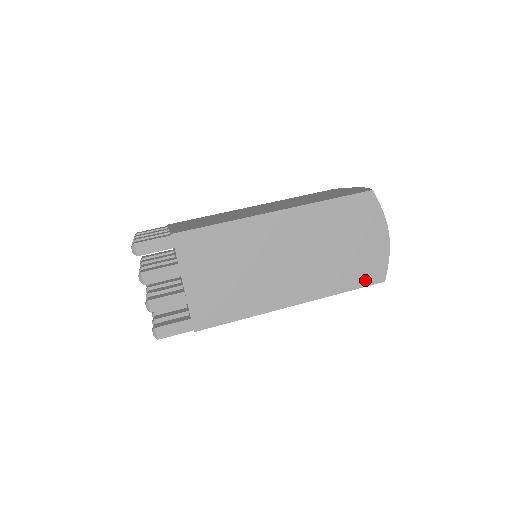
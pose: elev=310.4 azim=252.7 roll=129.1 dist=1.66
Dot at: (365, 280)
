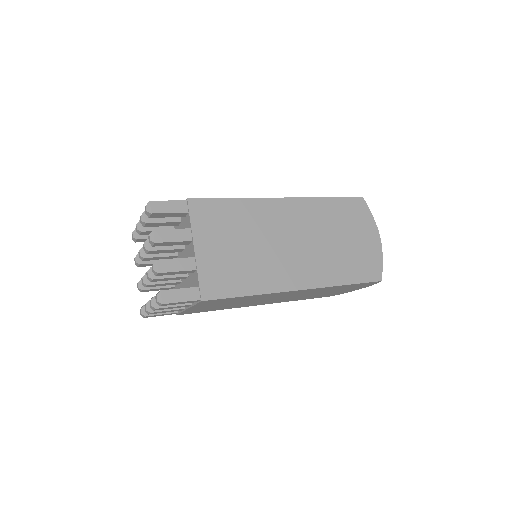
Dot at: (364, 276)
